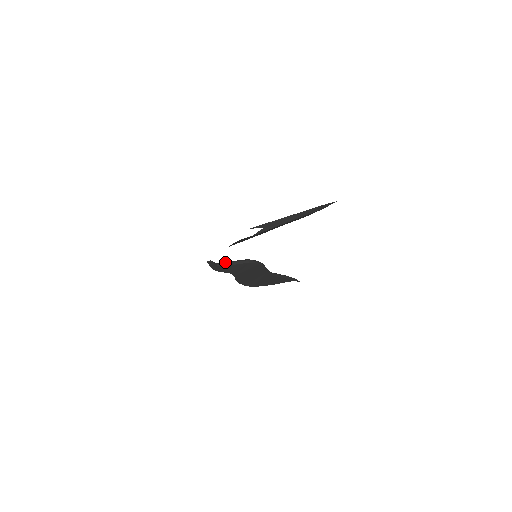
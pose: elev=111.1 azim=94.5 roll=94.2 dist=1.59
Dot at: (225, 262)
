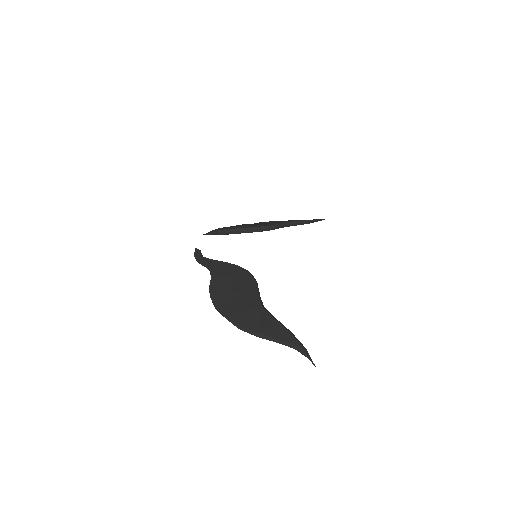
Dot at: (228, 229)
